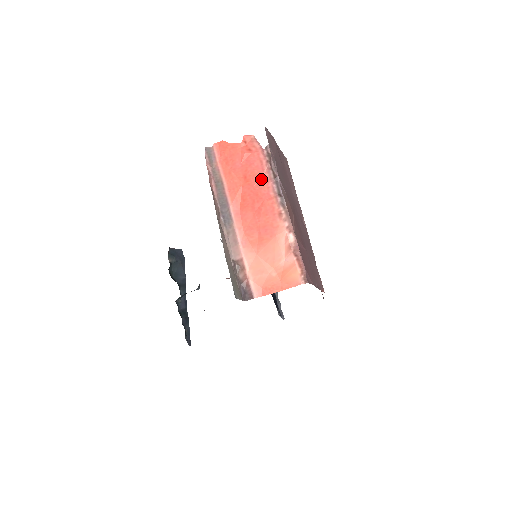
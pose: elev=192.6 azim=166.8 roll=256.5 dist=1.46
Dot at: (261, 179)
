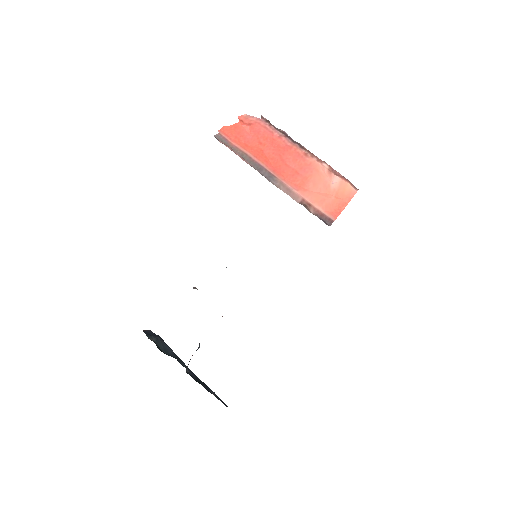
Dot at: (274, 139)
